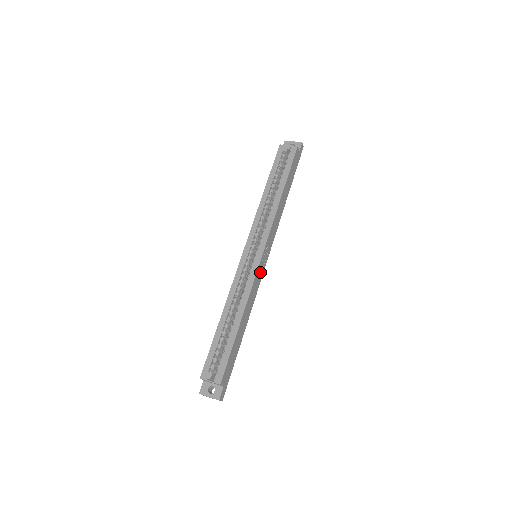
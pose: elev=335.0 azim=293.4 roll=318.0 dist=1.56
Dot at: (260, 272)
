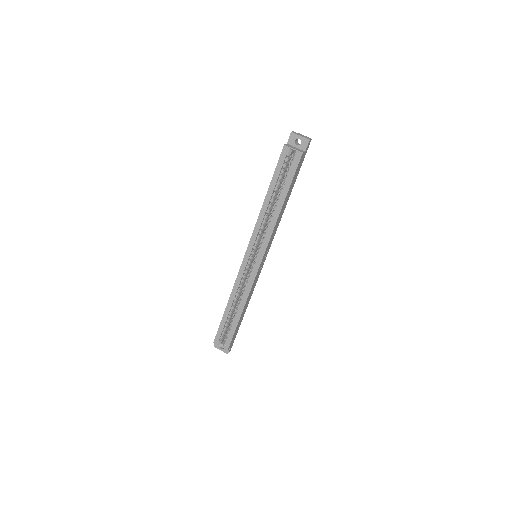
Dot at: (259, 272)
